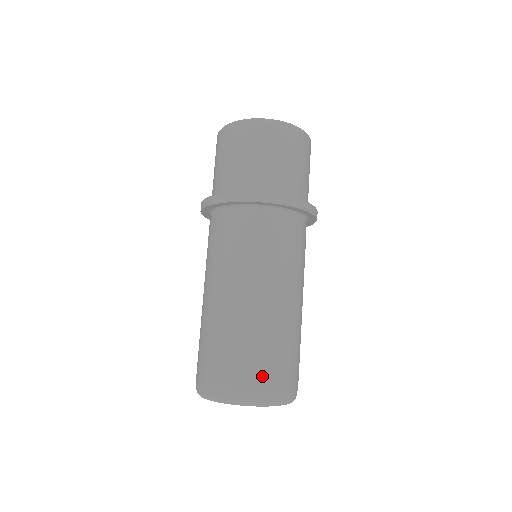
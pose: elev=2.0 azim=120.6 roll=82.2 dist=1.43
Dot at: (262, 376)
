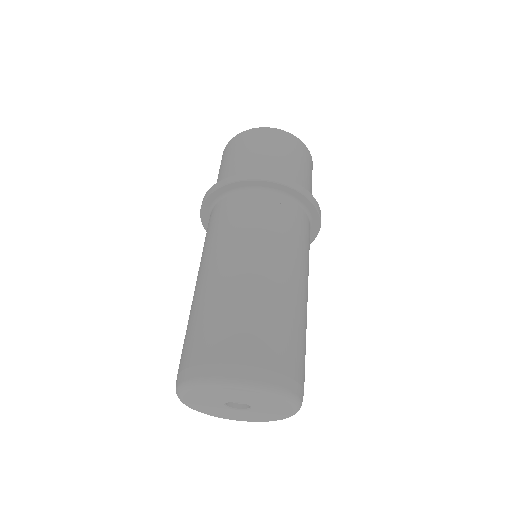
Dot at: (230, 346)
